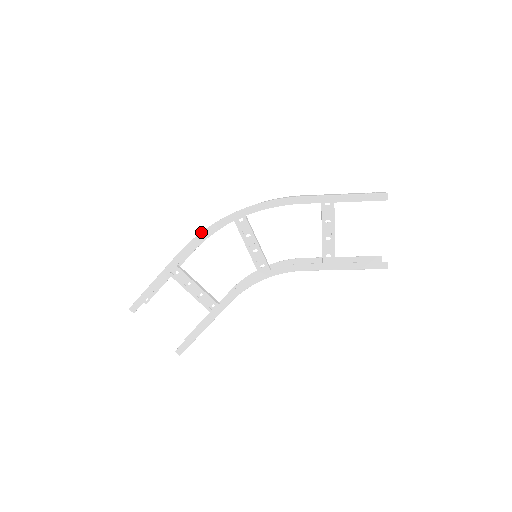
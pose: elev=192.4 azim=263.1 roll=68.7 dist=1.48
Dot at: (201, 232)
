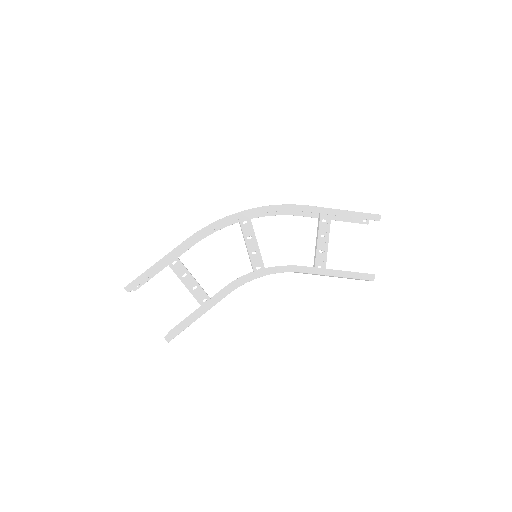
Dot at: (212, 223)
